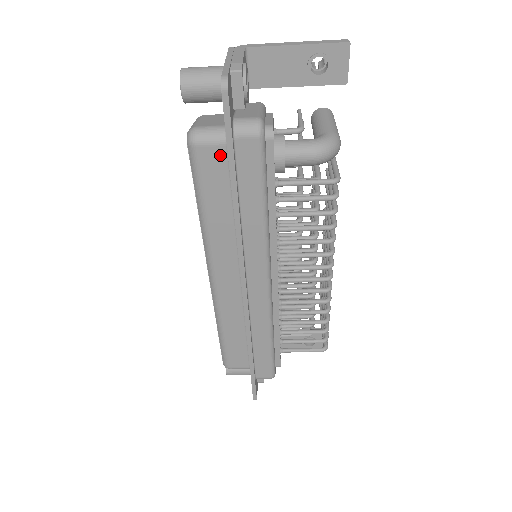
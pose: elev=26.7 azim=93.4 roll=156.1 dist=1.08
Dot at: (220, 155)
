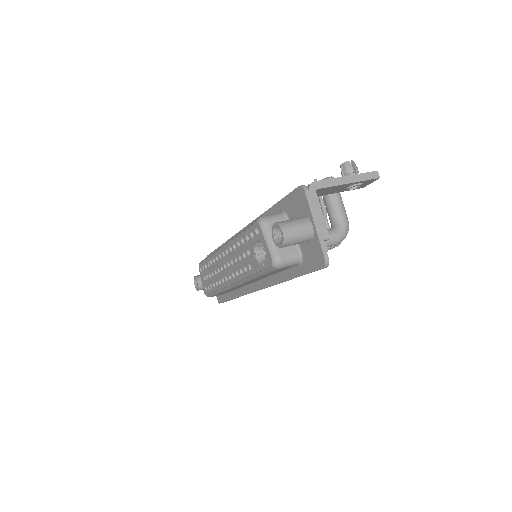
Dot at: occluded
